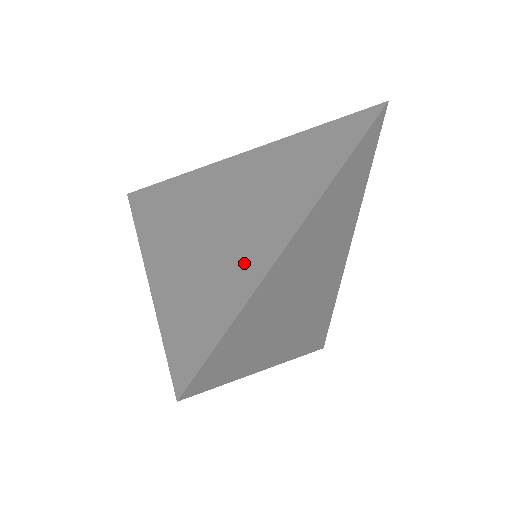
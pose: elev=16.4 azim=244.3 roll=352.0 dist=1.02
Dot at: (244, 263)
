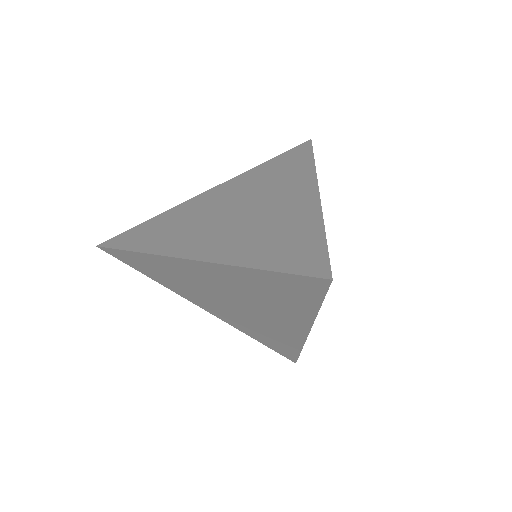
Dot at: (295, 216)
